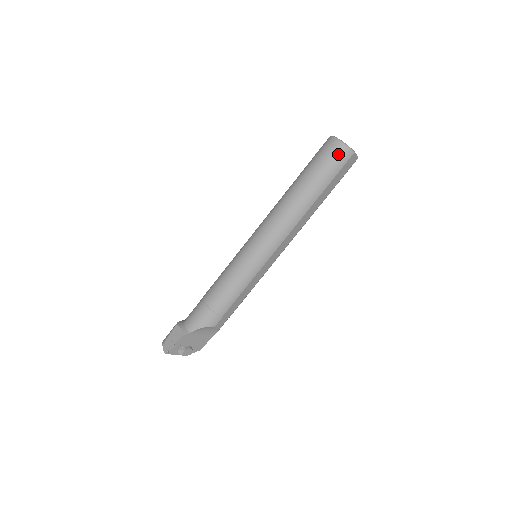
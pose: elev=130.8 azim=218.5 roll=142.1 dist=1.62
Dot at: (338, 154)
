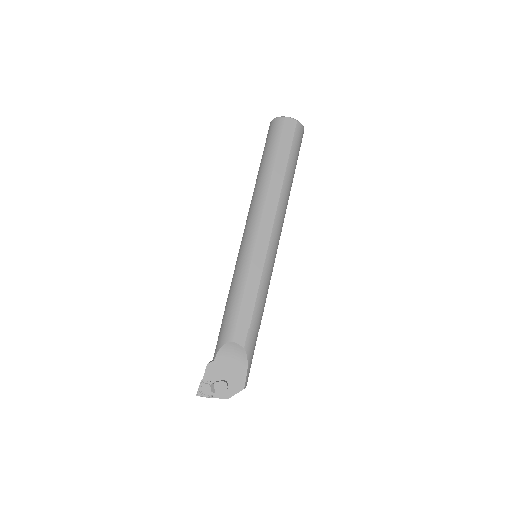
Dot at: (272, 128)
